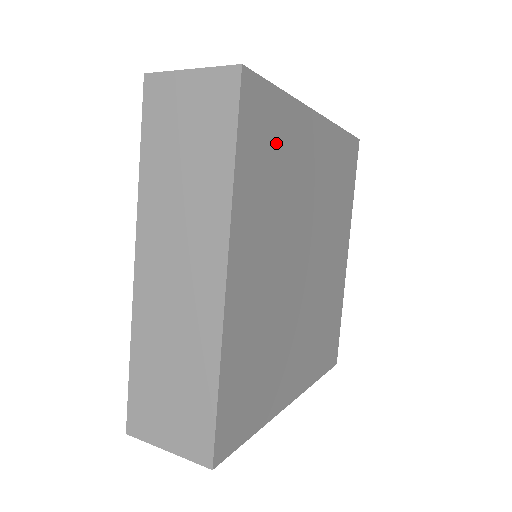
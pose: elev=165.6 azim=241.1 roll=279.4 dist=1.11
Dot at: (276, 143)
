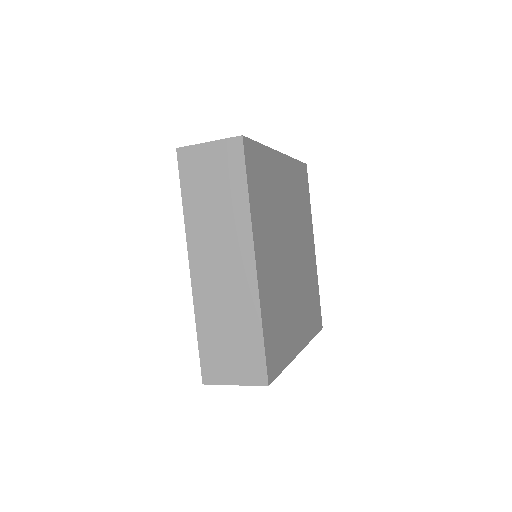
Dot at: (264, 177)
